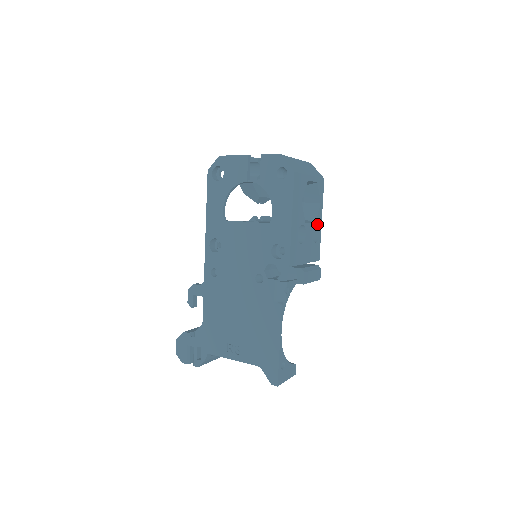
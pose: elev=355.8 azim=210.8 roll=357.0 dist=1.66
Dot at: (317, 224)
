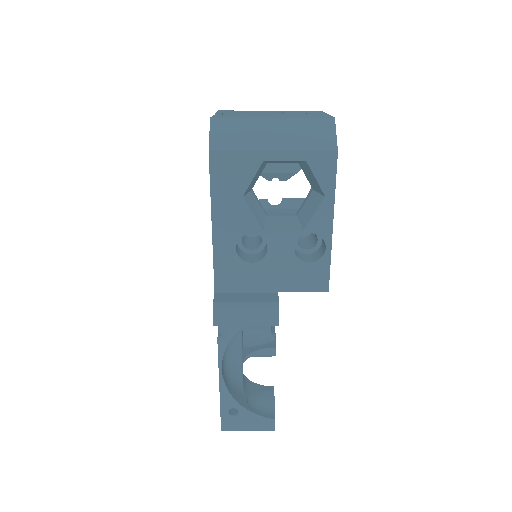
Dot at: (314, 232)
